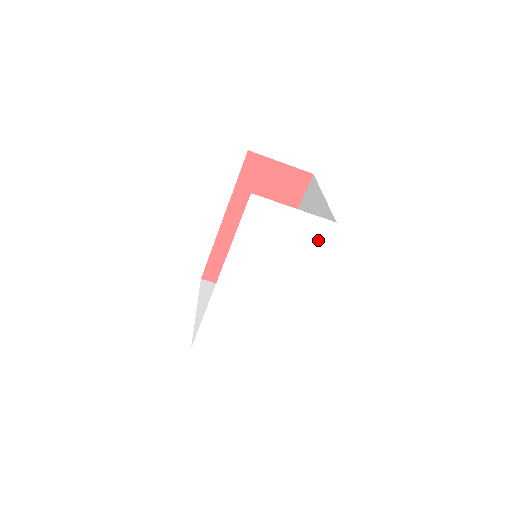
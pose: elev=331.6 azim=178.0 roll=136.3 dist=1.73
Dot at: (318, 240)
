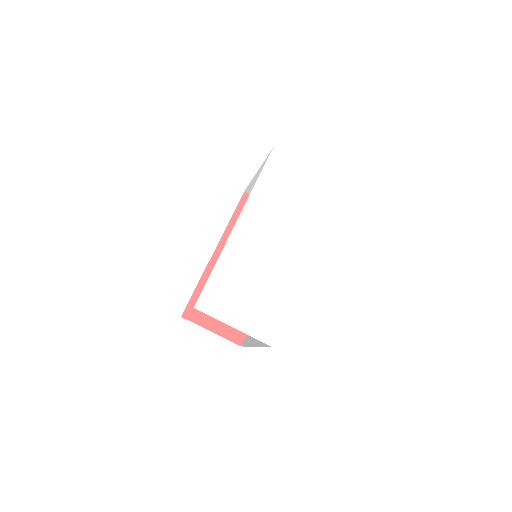
Dot at: (328, 199)
